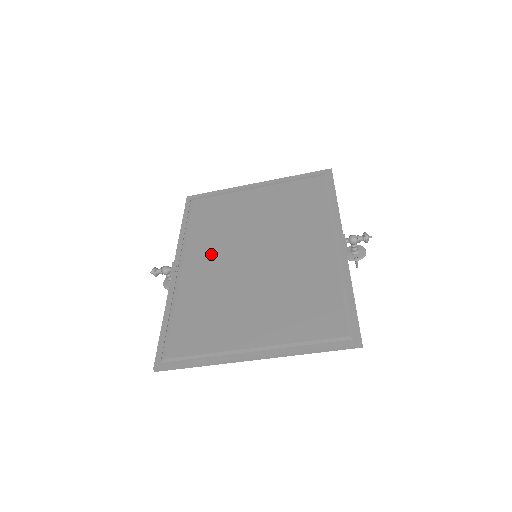
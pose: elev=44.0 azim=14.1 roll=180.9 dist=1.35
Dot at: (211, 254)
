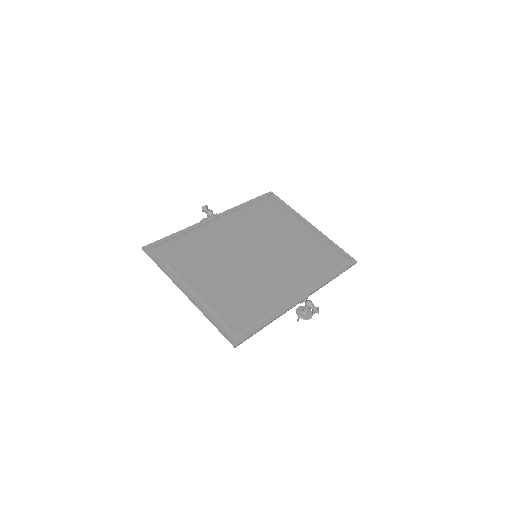
Dot at: (239, 230)
